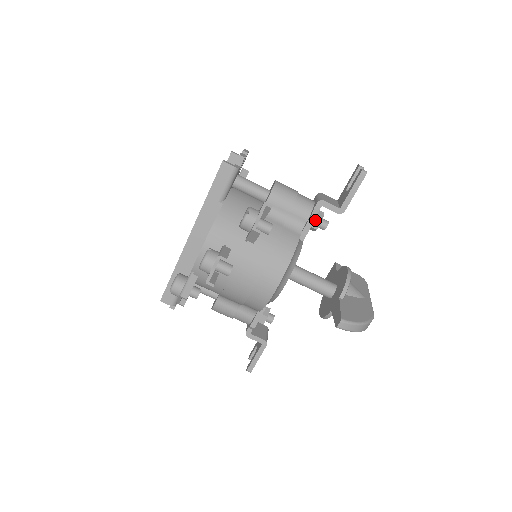
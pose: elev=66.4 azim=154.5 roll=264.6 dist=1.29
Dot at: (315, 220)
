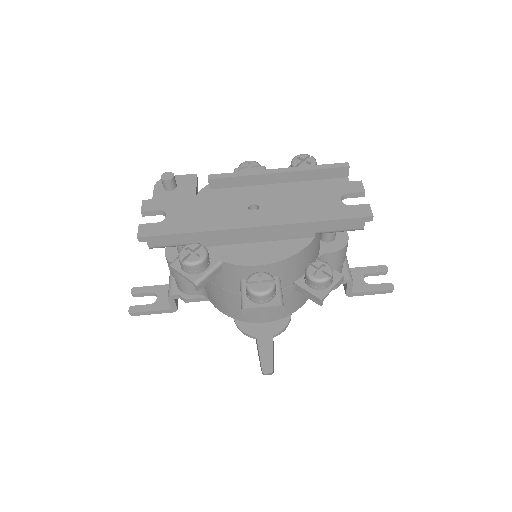
Dot at: occluded
